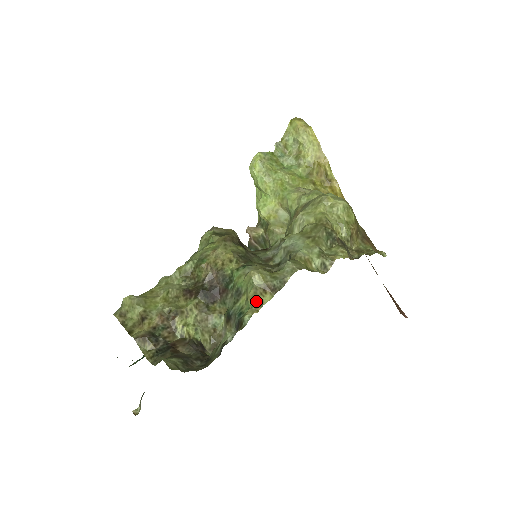
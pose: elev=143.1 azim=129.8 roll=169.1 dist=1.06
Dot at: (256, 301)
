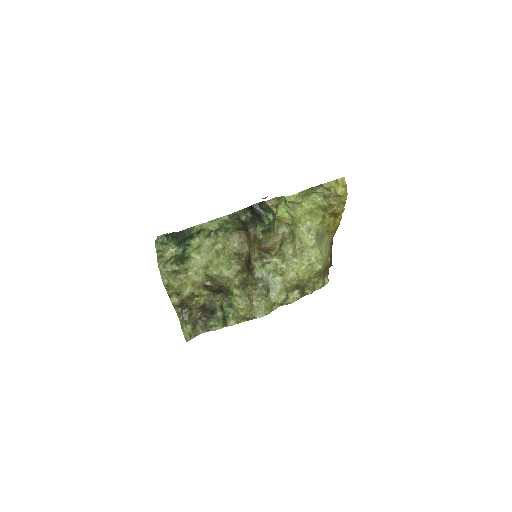
Dot at: (237, 320)
